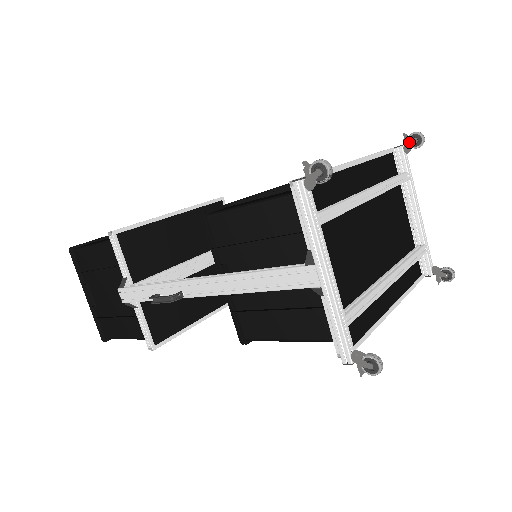
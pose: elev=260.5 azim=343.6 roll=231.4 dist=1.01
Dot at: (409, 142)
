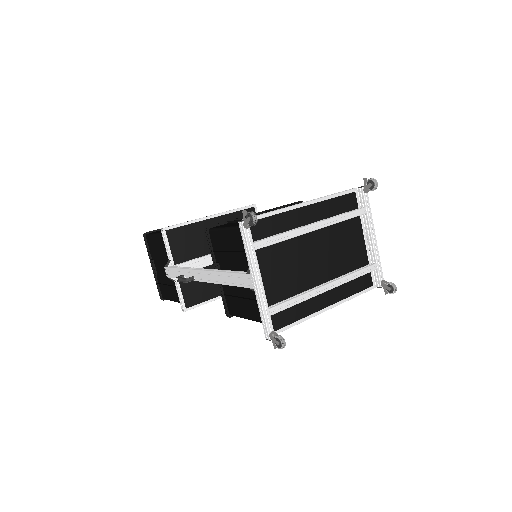
Dot at: (366, 185)
